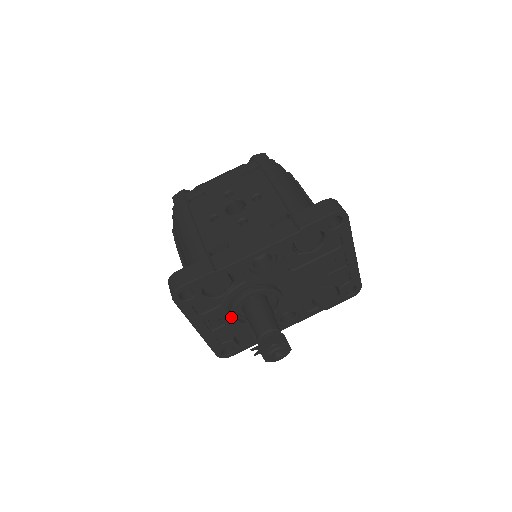
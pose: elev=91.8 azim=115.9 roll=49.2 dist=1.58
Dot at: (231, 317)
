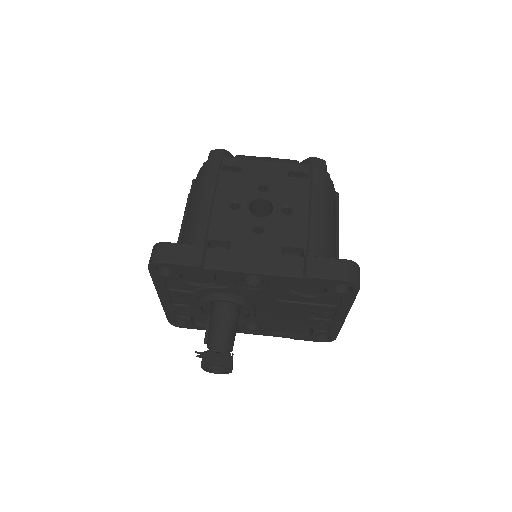
Dot at: (196, 306)
